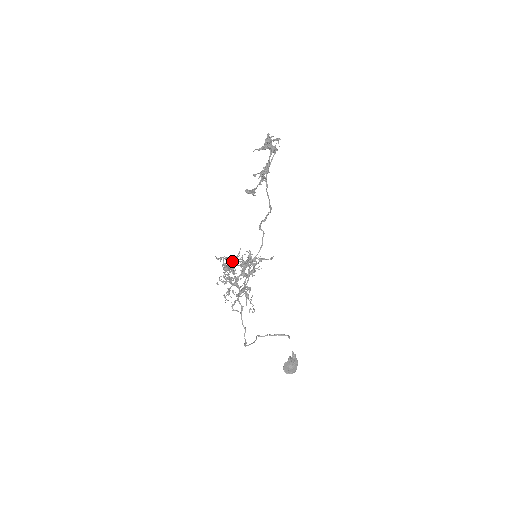
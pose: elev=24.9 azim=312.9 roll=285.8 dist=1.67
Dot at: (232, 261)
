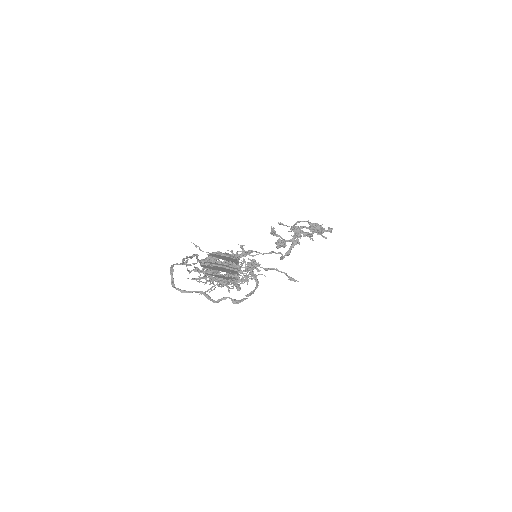
Dot at: (229, 274)
